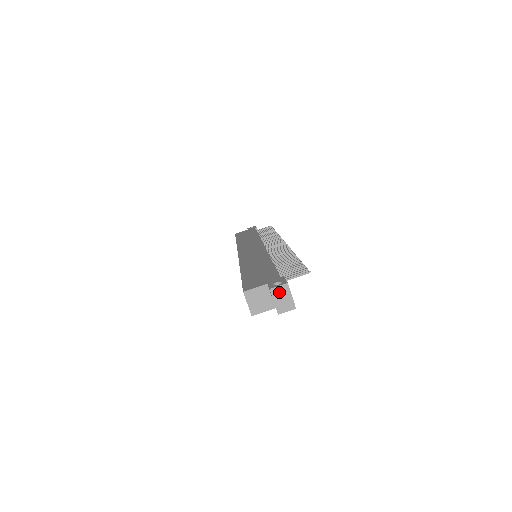
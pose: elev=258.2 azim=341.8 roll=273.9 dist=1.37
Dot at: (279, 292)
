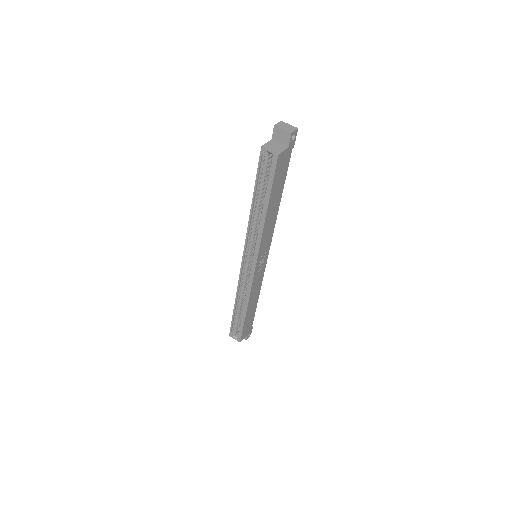
Dot at: (281, 125)
